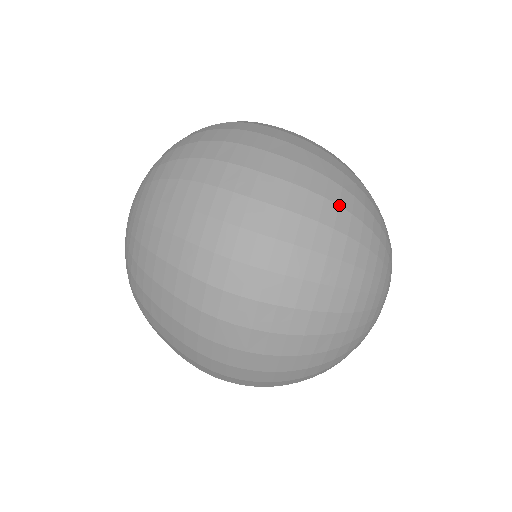
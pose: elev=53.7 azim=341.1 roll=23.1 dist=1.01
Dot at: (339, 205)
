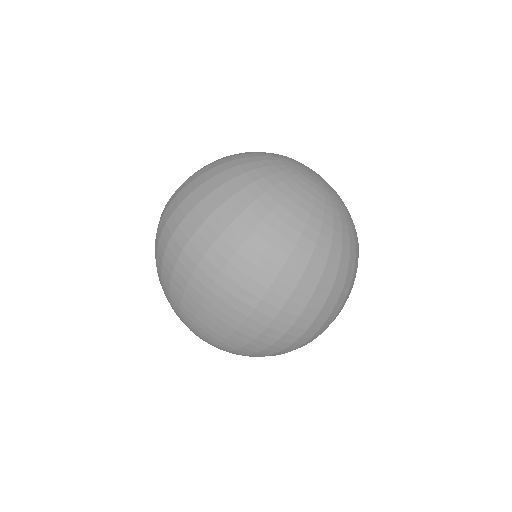
Dot at: (206, 165)
